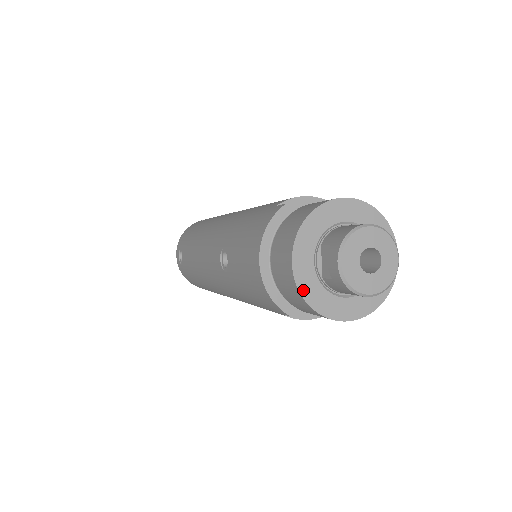
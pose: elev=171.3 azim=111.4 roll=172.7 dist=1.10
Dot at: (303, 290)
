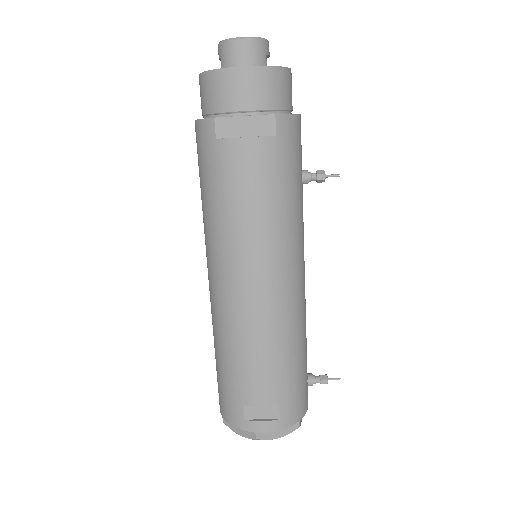
Dot at: (204, 73)
